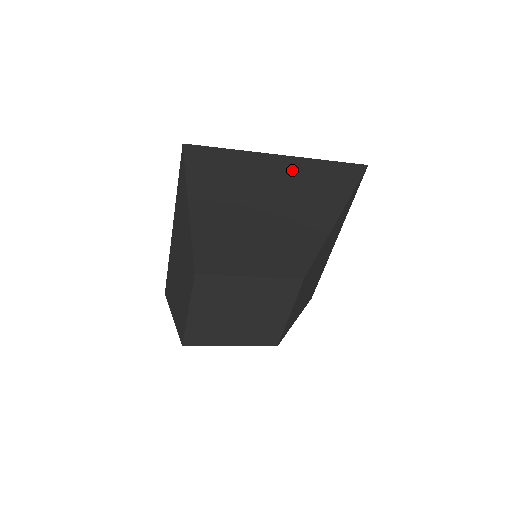
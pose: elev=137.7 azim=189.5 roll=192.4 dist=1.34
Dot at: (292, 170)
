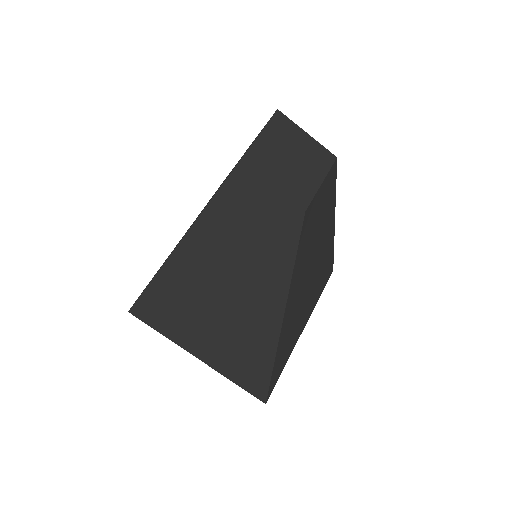
Dot at: occluded
